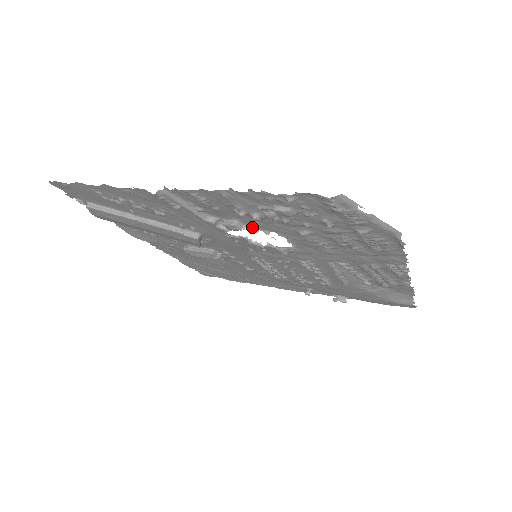
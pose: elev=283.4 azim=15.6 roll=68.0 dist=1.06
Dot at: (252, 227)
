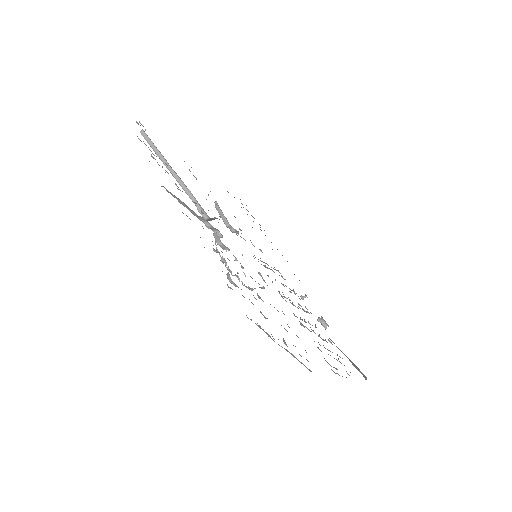
Dot at: occluded
